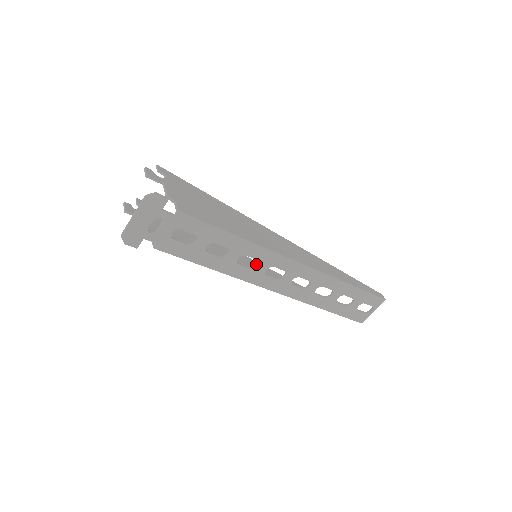
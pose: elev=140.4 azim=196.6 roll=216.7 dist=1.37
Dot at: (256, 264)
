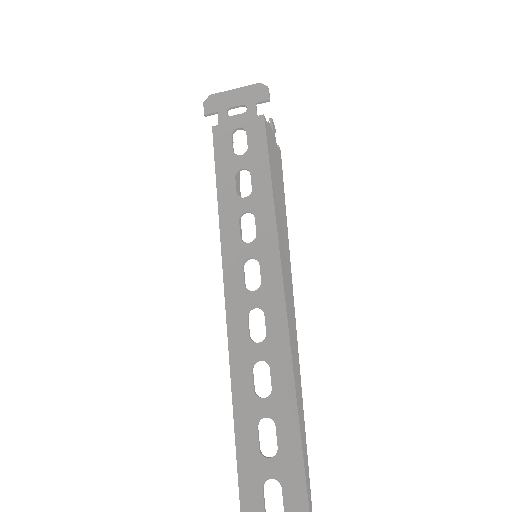
Dot at: occluded
